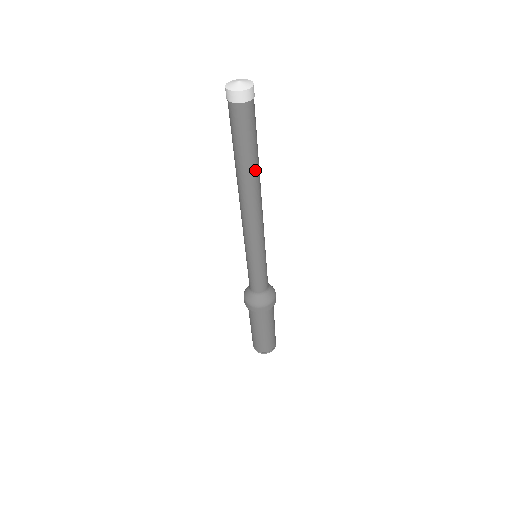
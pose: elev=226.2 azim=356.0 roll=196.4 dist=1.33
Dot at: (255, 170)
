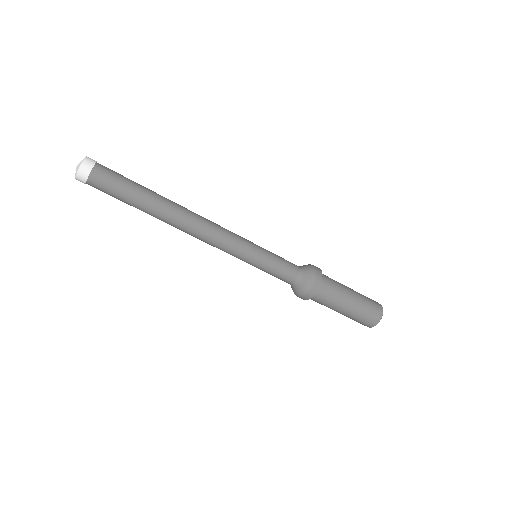
Dot at: (159, 204)
